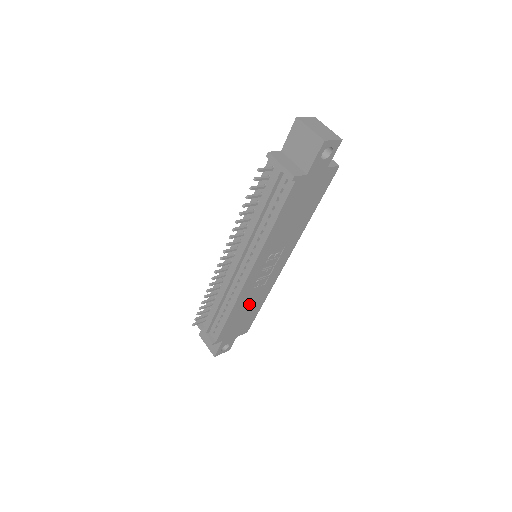
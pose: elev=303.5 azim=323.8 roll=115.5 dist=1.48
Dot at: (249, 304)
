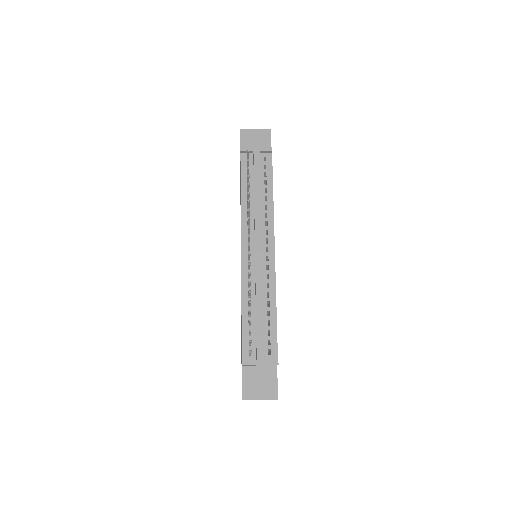
Dot at: occluded
